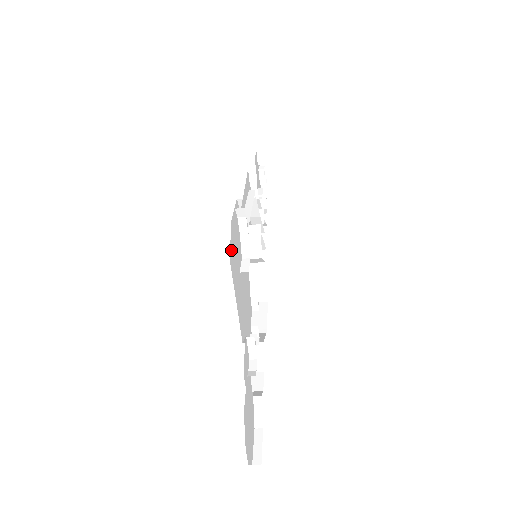
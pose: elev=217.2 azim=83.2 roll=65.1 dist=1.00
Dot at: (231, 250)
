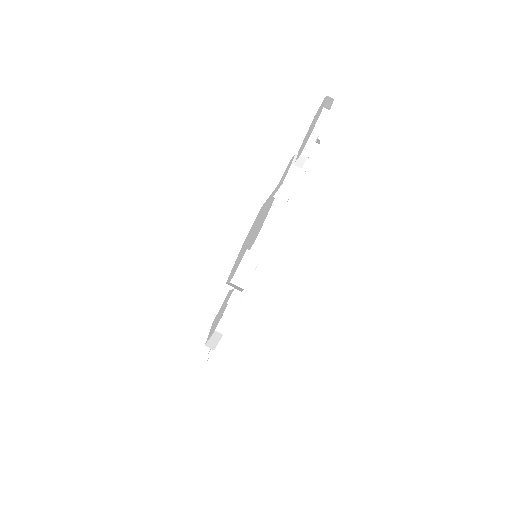
Dot at: occluded
